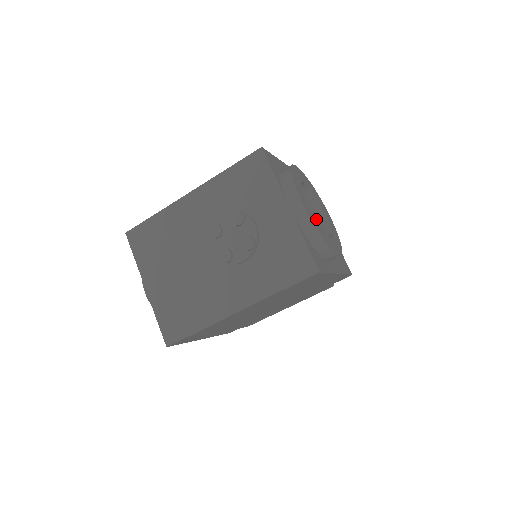
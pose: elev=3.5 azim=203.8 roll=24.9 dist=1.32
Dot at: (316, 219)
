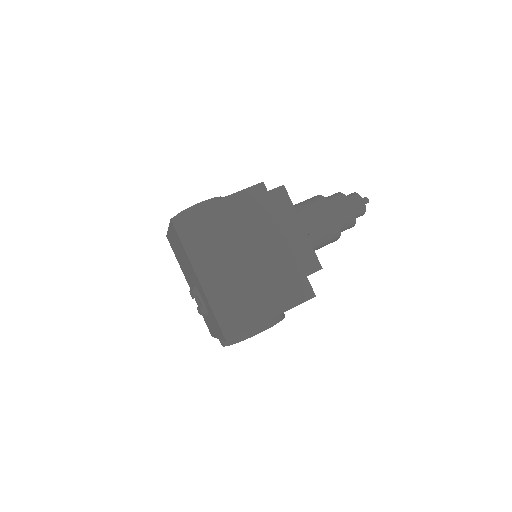
Dot at: occluded
